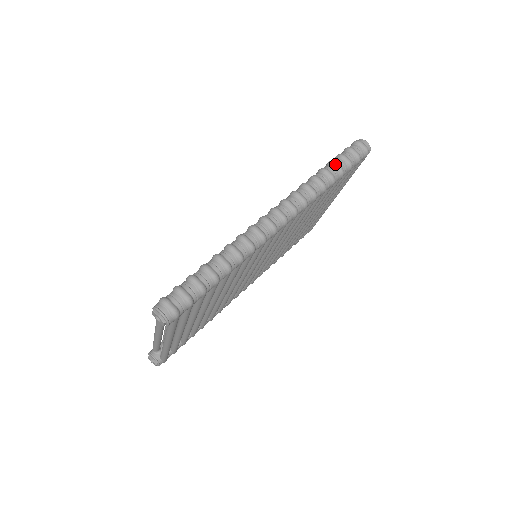
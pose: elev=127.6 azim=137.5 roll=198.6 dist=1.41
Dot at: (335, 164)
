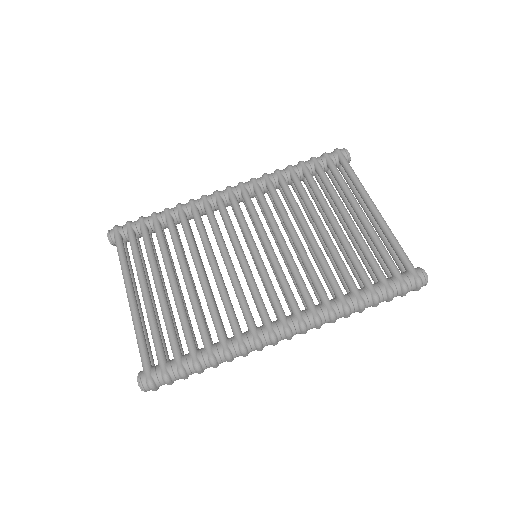
Dot at: (376, 304)
